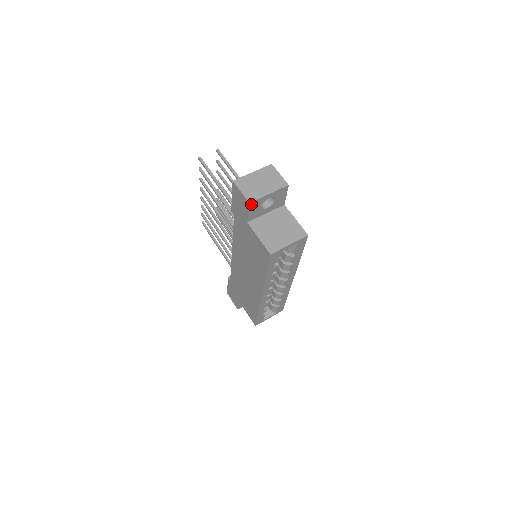
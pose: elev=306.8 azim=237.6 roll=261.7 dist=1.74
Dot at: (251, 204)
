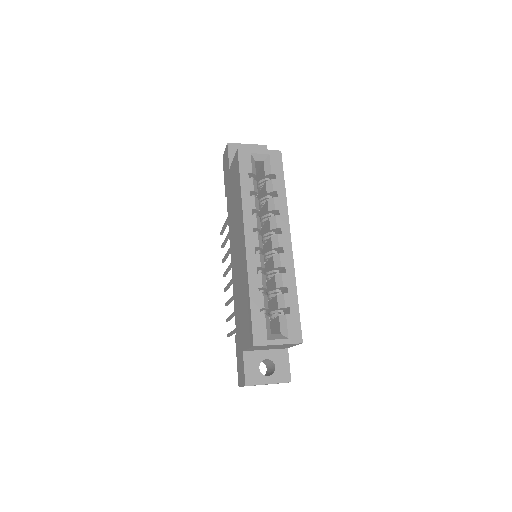
Dot at: (230, 146)
